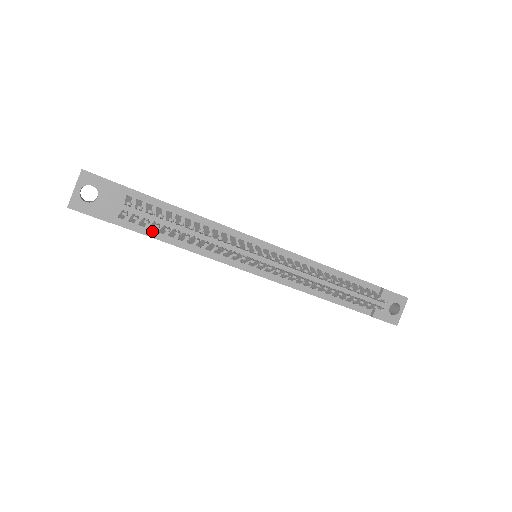
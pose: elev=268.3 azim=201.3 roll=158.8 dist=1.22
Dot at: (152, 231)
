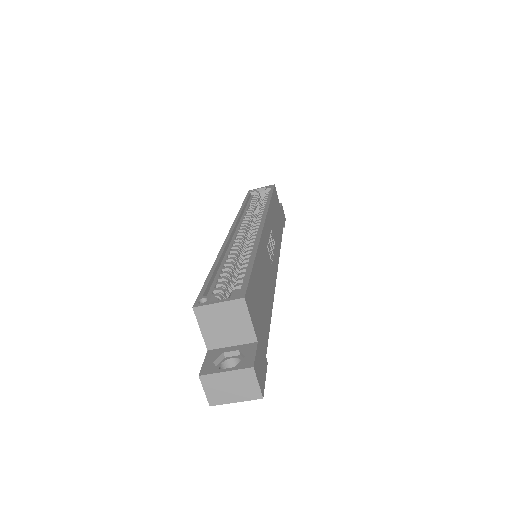
Dot at: occluded
